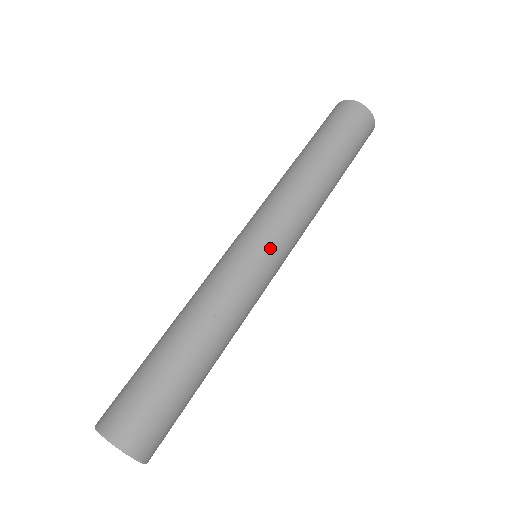
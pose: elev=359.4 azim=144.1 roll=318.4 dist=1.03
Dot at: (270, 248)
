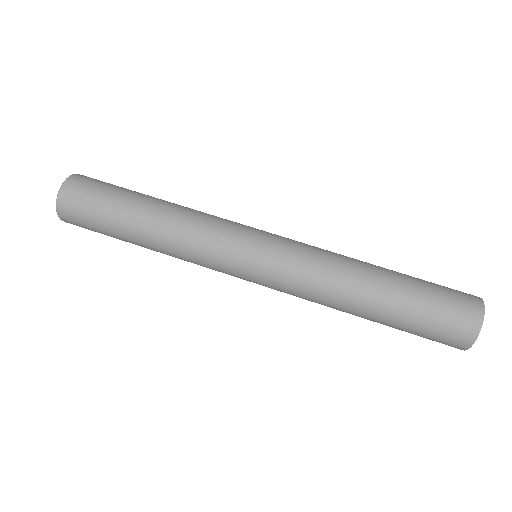
Dot at: (253, 275)
